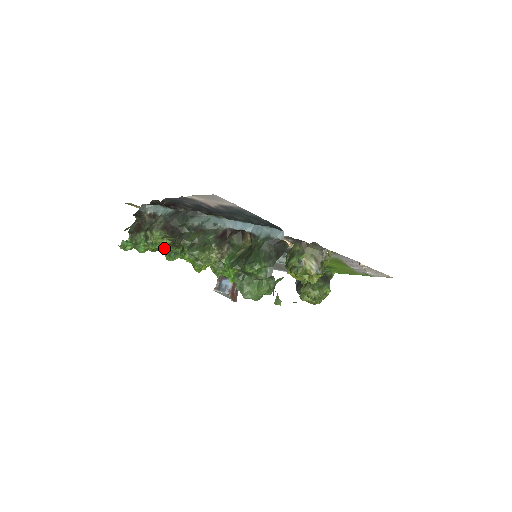
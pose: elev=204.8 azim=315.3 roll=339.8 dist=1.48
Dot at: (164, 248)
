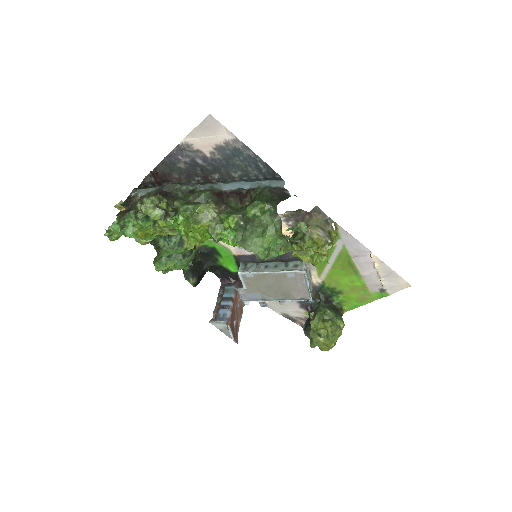
Dot at: (155, 233)
